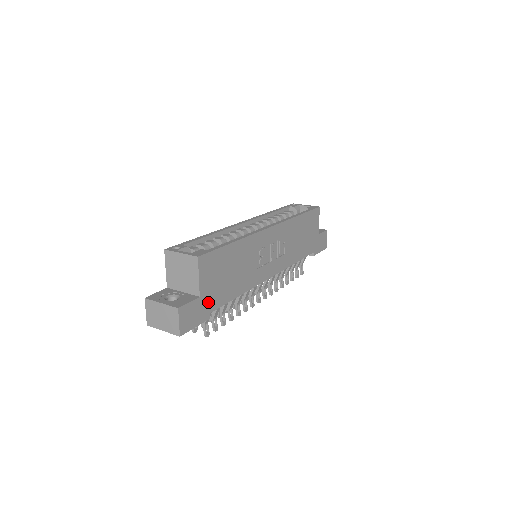
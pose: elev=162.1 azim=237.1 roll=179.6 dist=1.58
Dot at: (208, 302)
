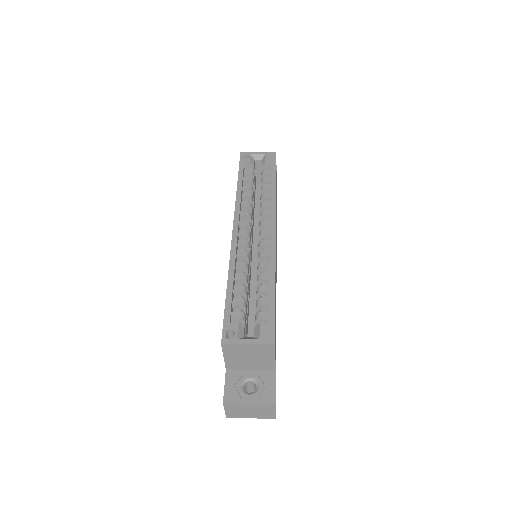
Dot at: occluded
